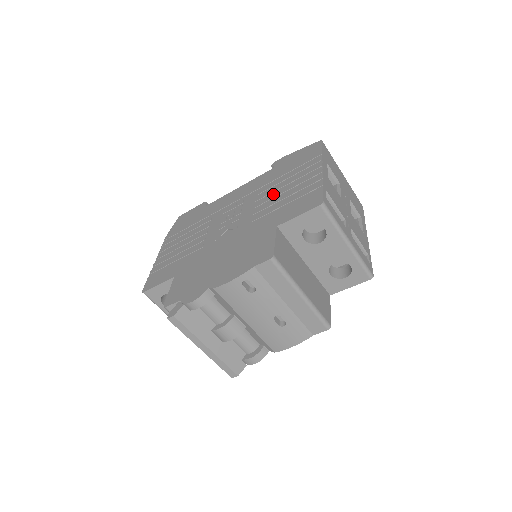
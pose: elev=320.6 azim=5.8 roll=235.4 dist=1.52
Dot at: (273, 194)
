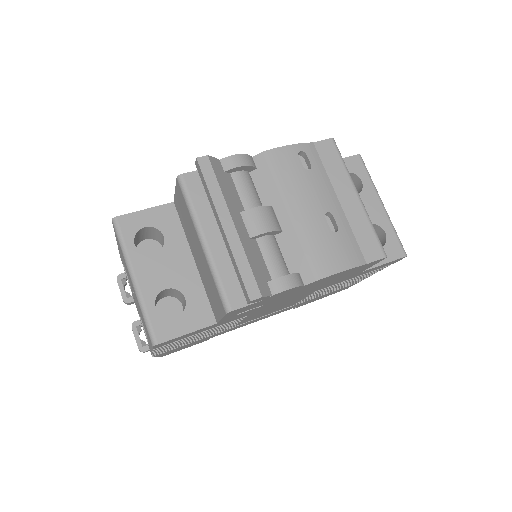
Dot at: occluded
